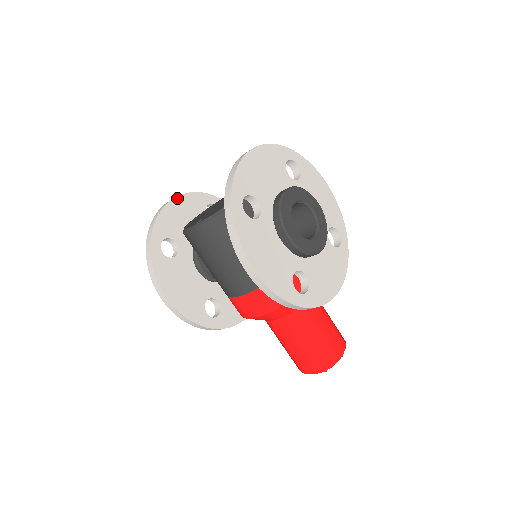
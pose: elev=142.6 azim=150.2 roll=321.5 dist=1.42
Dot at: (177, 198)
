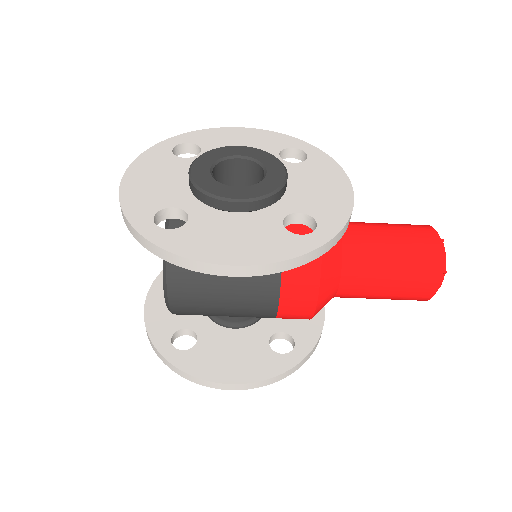
Dot at: (149, 294)
